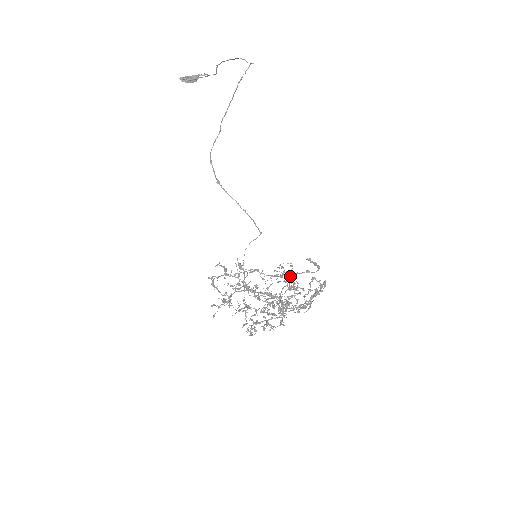
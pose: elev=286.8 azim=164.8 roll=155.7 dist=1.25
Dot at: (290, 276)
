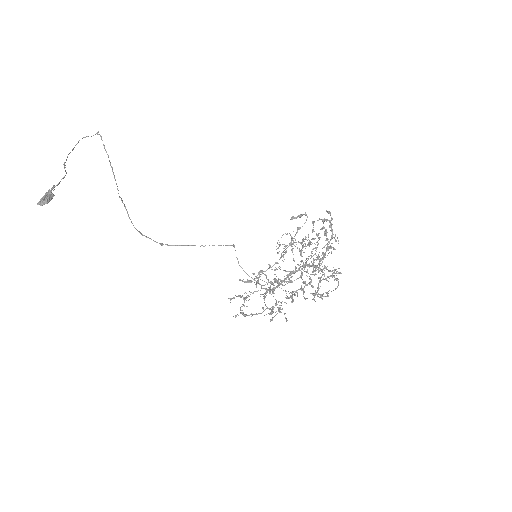
Dot at: (292, 244)
